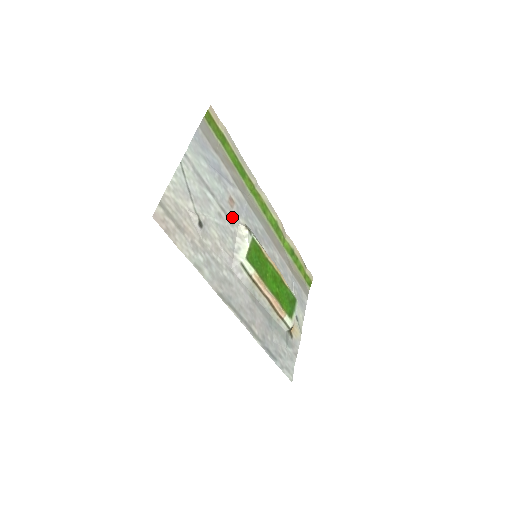
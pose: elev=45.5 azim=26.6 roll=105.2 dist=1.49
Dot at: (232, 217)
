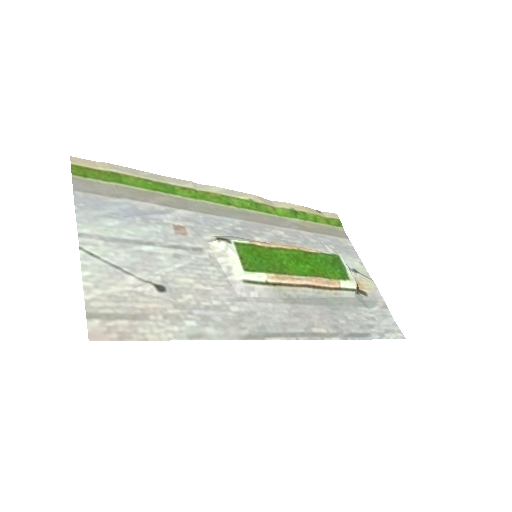
Dot at: (194, 244)
